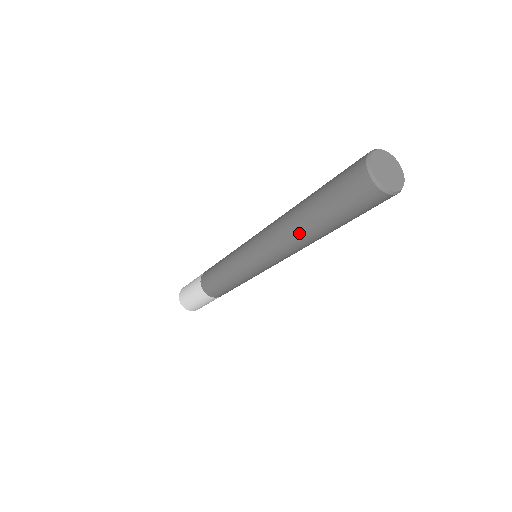
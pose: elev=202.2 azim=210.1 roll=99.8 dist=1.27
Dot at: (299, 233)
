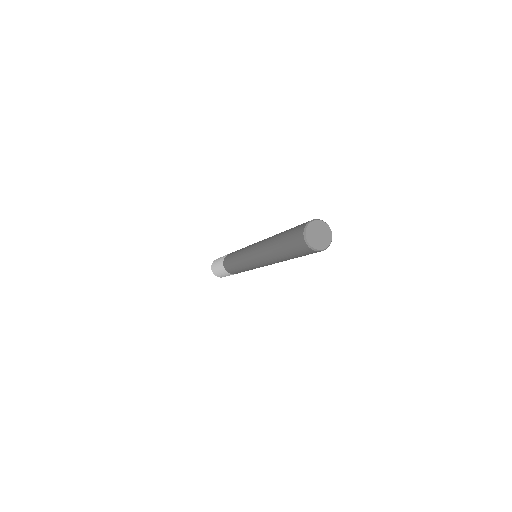
Dot at: (270, 249)
